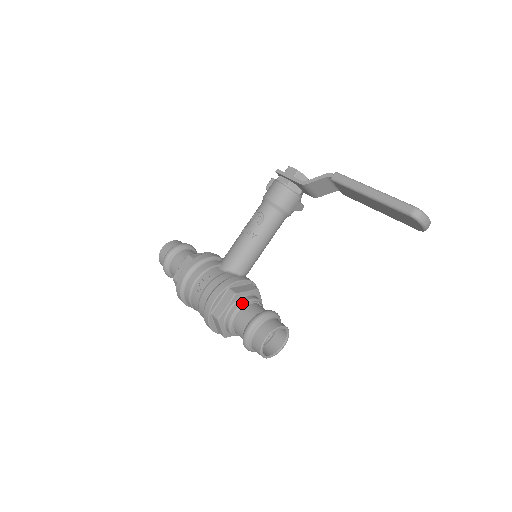
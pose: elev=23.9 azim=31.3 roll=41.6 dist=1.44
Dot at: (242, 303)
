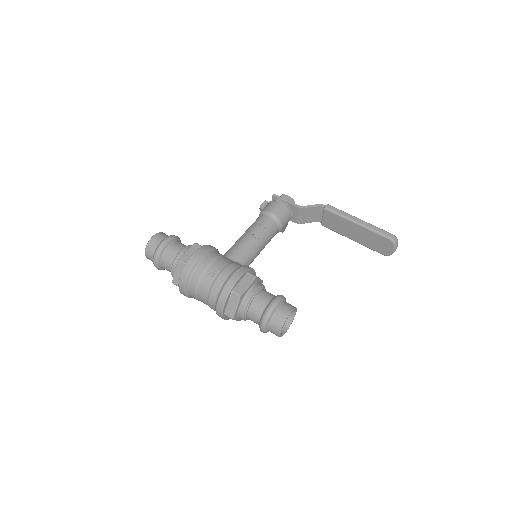
Dot at: (260, 286)
